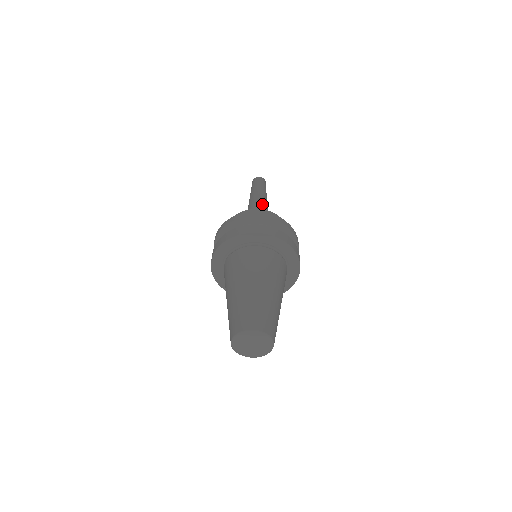
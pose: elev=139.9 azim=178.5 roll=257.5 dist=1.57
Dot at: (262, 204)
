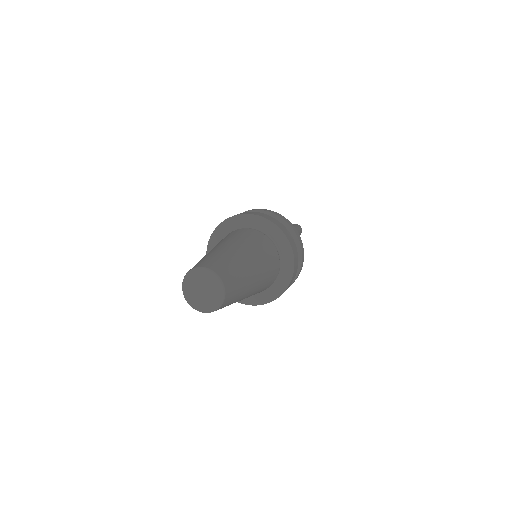
Dot at: occluded
